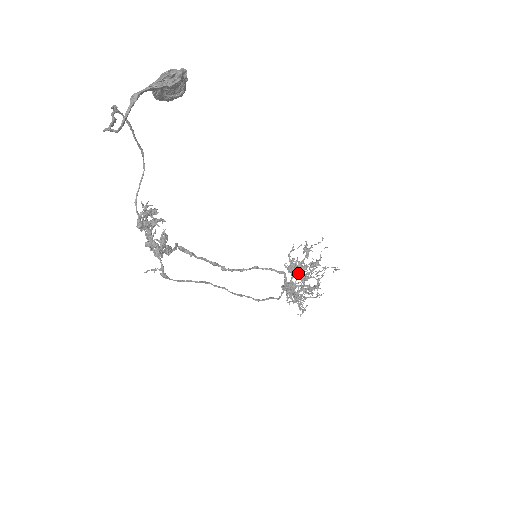
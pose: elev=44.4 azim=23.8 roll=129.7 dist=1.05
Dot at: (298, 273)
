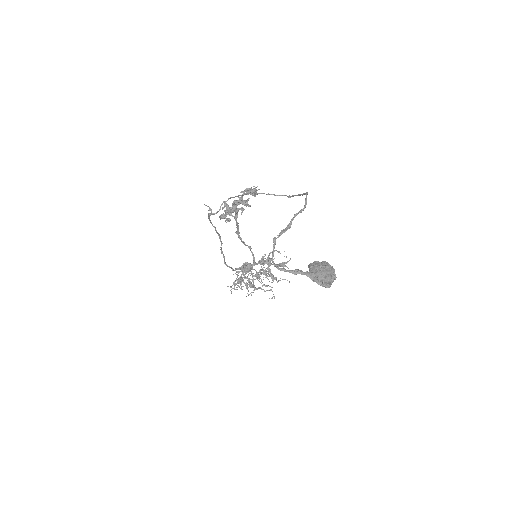
Dot at: (261, 270)
